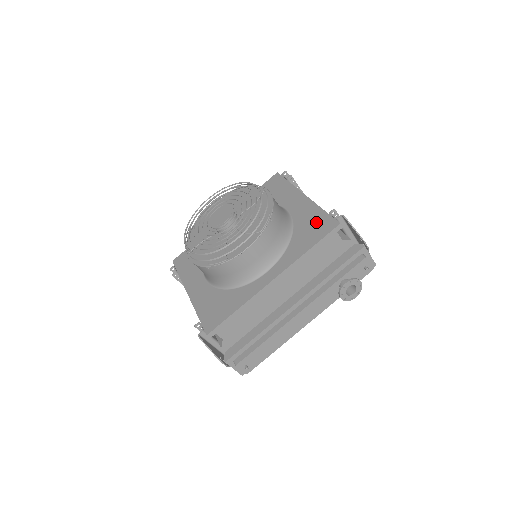
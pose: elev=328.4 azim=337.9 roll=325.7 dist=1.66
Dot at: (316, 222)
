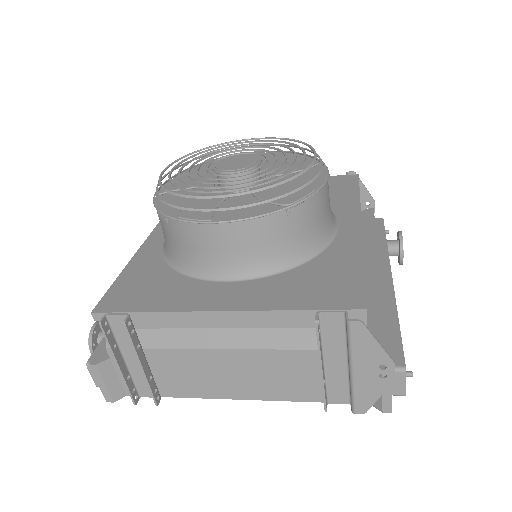
Dot at: occluded
